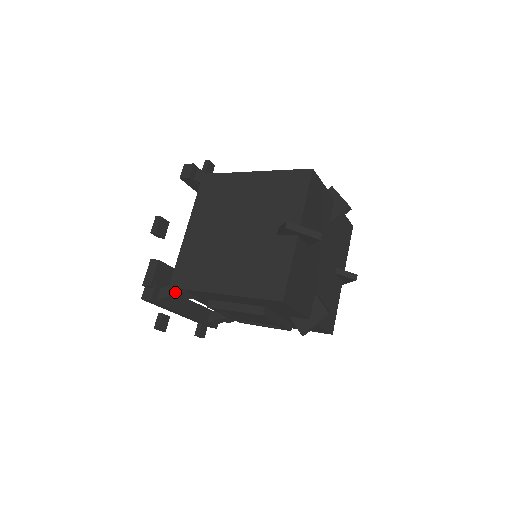
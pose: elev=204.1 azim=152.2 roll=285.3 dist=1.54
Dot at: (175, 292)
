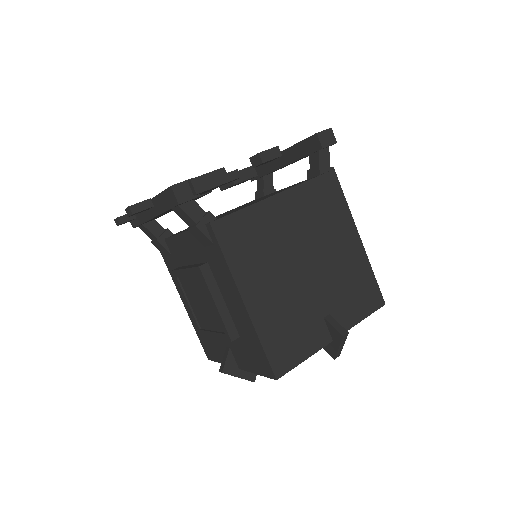
Dot at: (205, 229)
